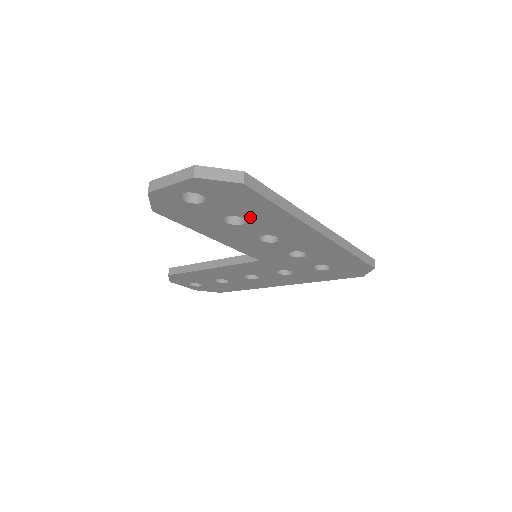
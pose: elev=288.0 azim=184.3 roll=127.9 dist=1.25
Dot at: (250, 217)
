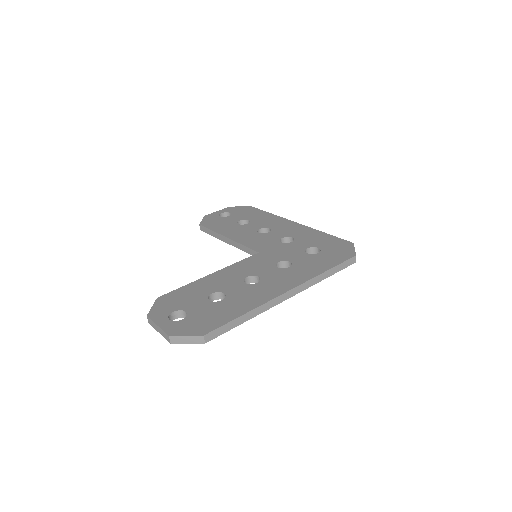
Dot at: occluded
